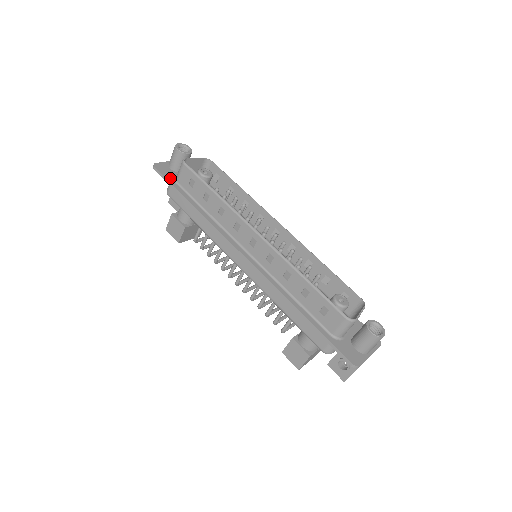
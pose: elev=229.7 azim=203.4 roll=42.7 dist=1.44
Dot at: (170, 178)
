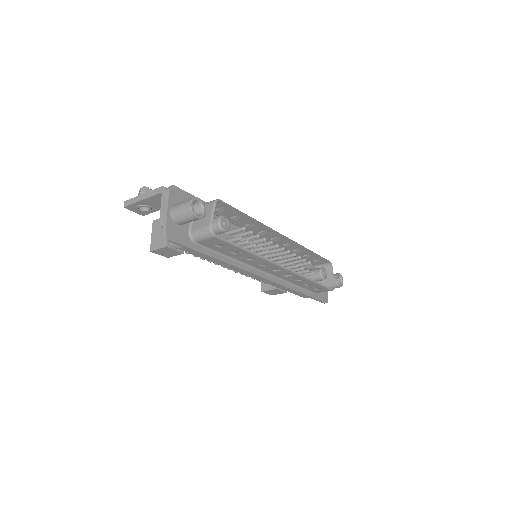
Dot at: (188, 242)
